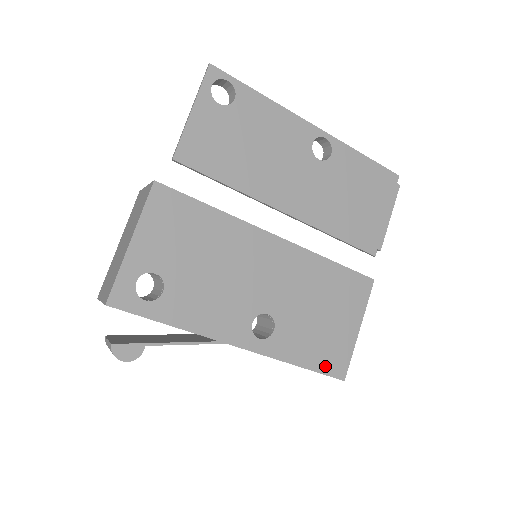
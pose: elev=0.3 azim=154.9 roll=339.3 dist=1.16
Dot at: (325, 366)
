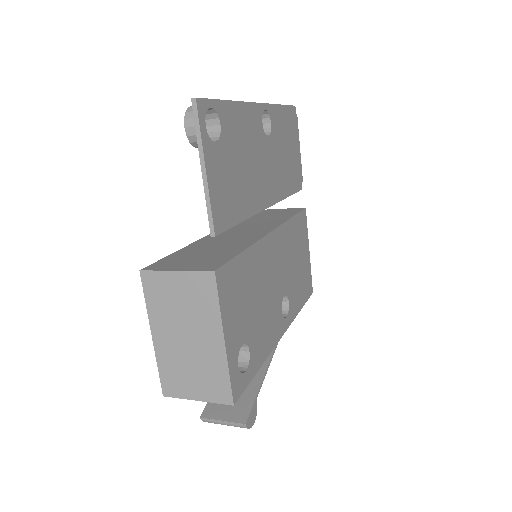
Dot at: (306, 294)
